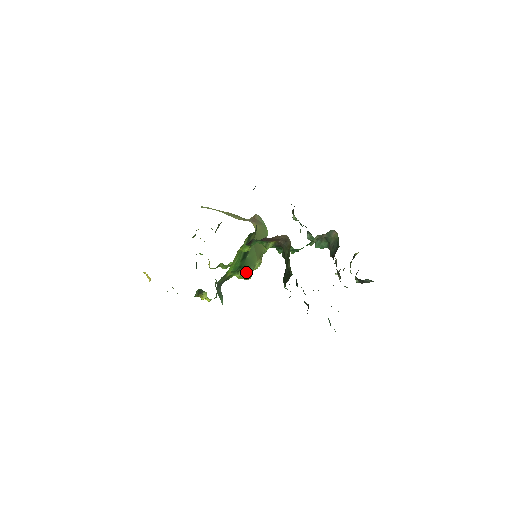
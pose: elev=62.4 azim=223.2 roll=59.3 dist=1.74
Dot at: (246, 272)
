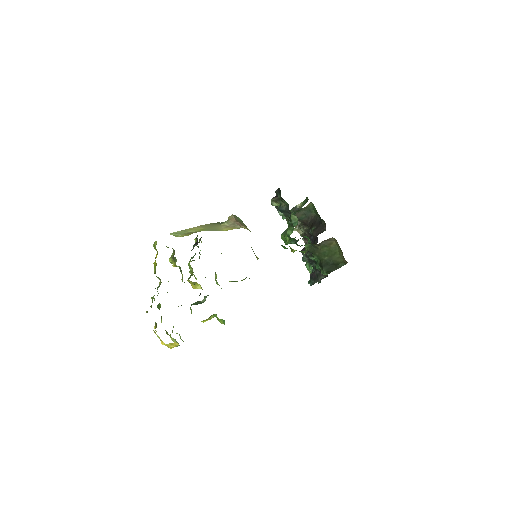
Dot at: occluded
